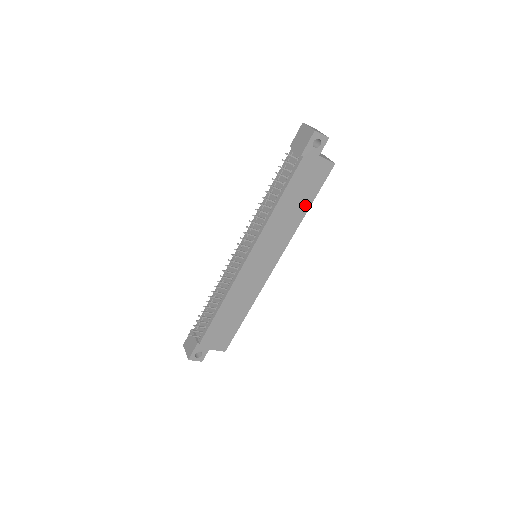
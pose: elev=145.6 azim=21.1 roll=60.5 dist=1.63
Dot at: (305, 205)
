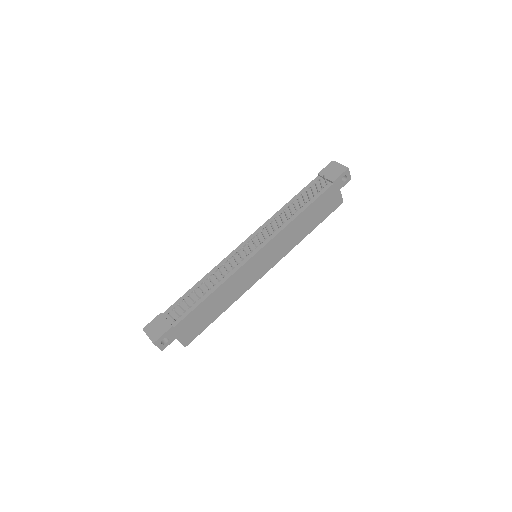
Dot at: (313, 226)
